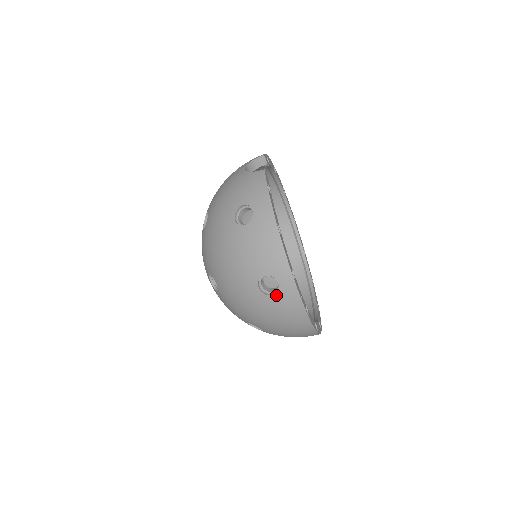
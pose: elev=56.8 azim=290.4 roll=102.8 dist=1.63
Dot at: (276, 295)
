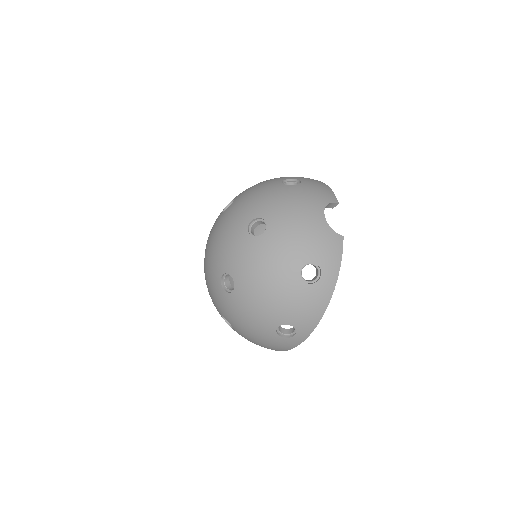
Dot at: (285, 338)
